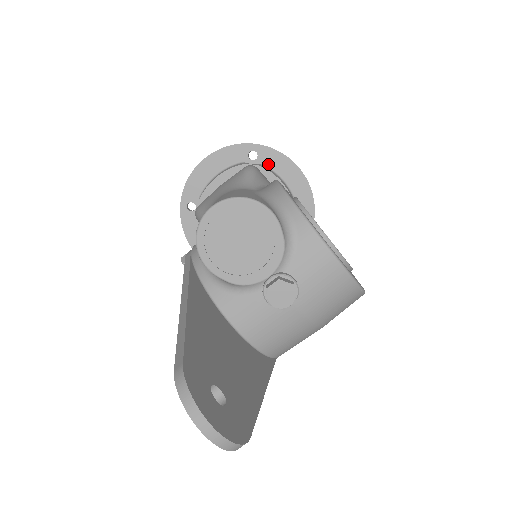
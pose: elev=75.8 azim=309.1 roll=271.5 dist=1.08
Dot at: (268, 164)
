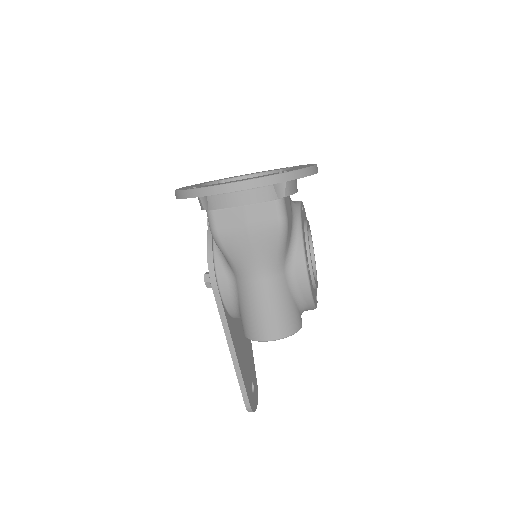
Dot at: occluded
